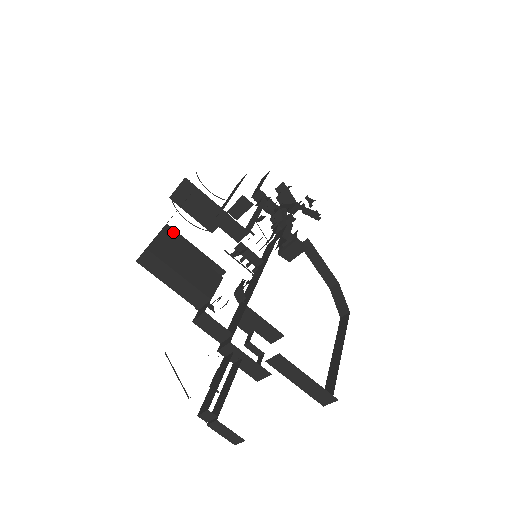
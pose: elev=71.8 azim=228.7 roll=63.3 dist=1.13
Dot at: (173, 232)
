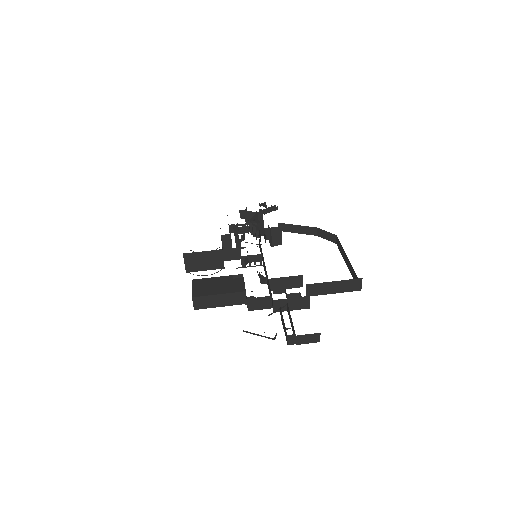
Dot at: (199, 280)
